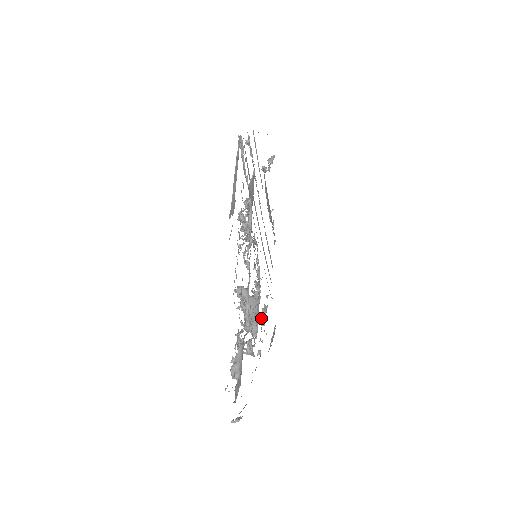
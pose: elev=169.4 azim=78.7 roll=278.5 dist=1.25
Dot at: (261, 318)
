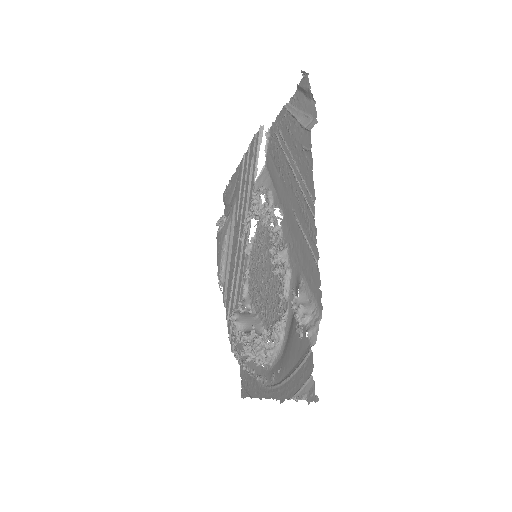
Dot at: (238, 357)
